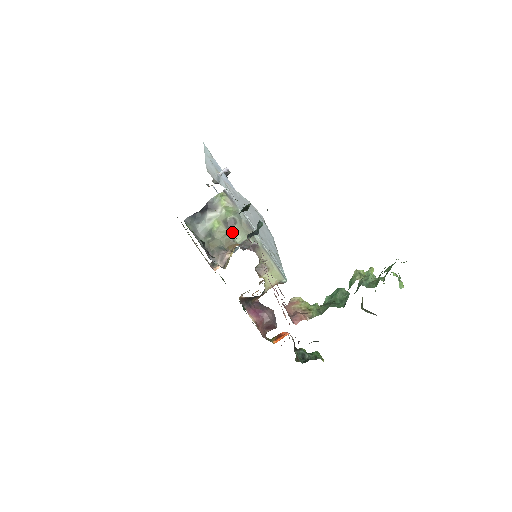
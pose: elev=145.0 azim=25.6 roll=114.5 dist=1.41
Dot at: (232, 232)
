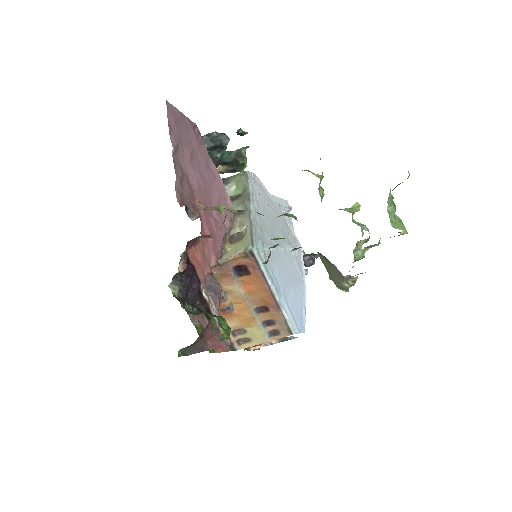
Dot at: occluded
